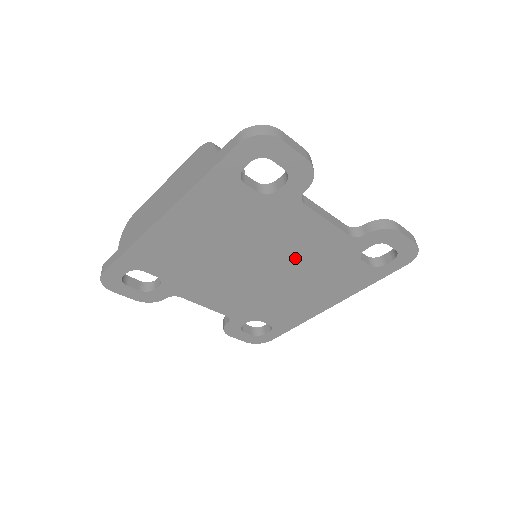
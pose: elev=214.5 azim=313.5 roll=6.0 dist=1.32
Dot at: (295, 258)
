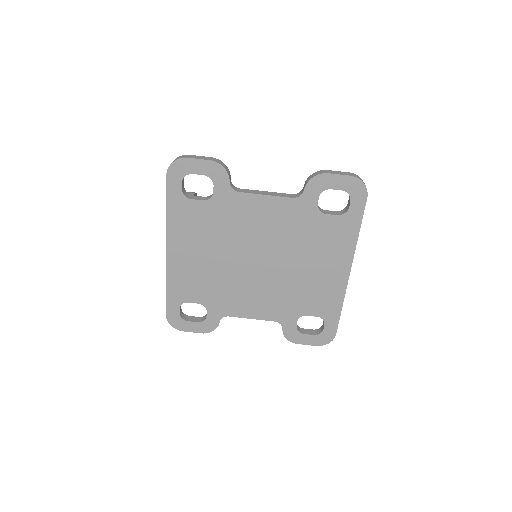
Dot at: (274, 239)
